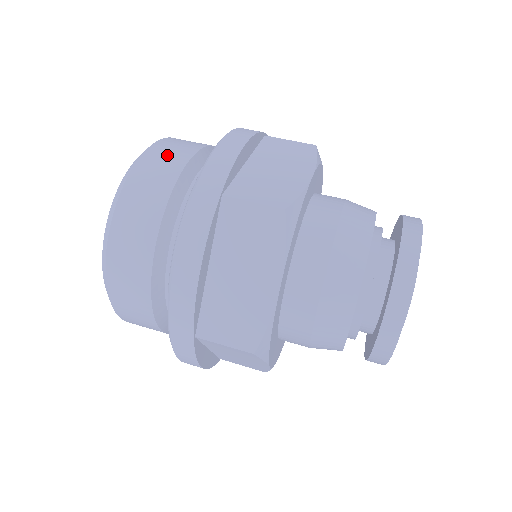
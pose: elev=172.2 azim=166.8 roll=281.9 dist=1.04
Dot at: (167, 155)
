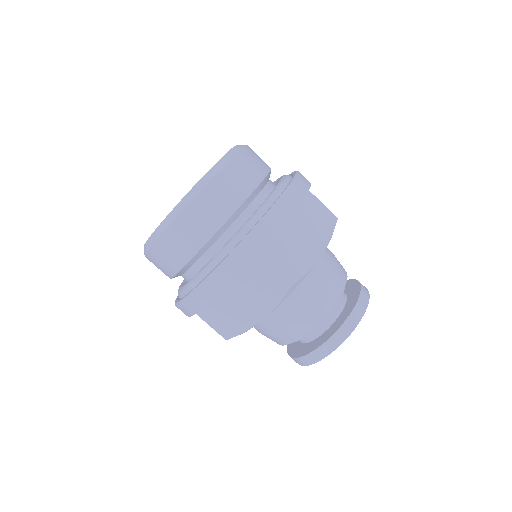
Dot at: occluded
